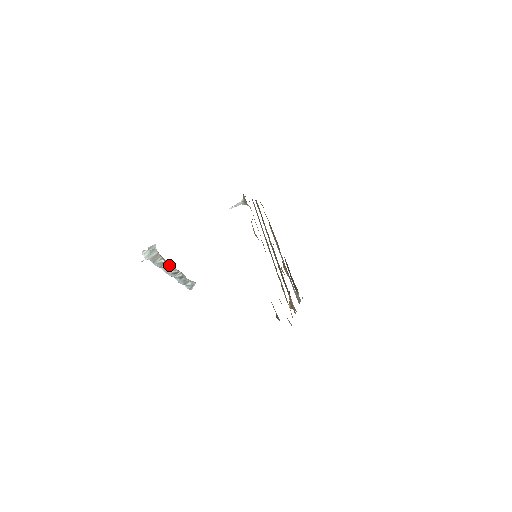
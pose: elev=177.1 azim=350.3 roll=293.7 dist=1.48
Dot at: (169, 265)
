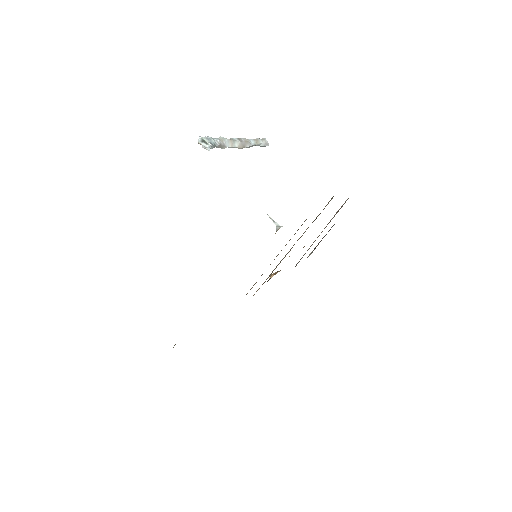
Dot at: occluded
